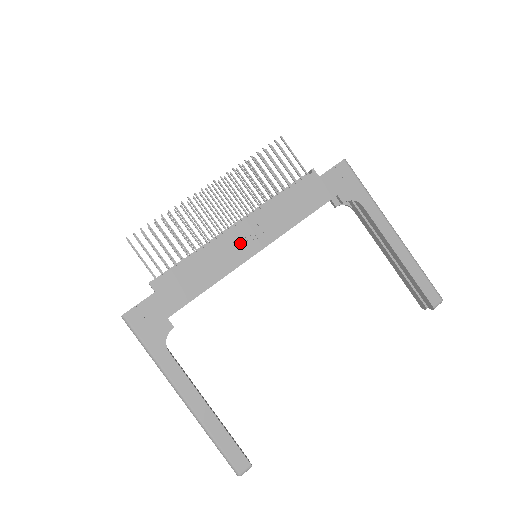
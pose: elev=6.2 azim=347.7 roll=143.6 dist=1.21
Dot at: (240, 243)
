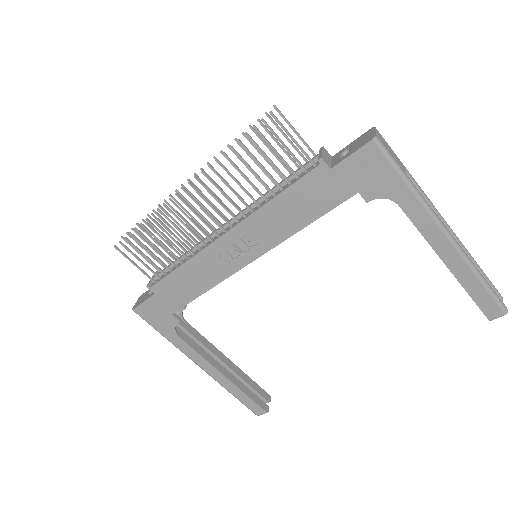
Dot at: (231, 252)
